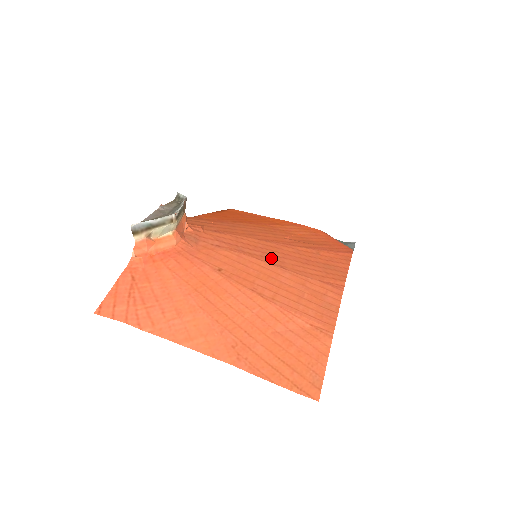
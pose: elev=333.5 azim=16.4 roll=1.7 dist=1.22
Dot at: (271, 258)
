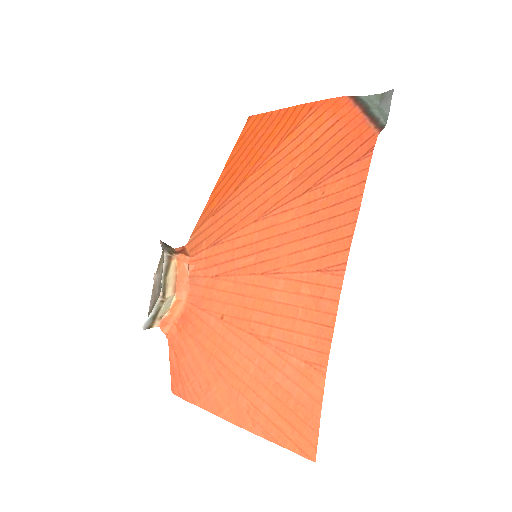
Dot at: (265, 260)
